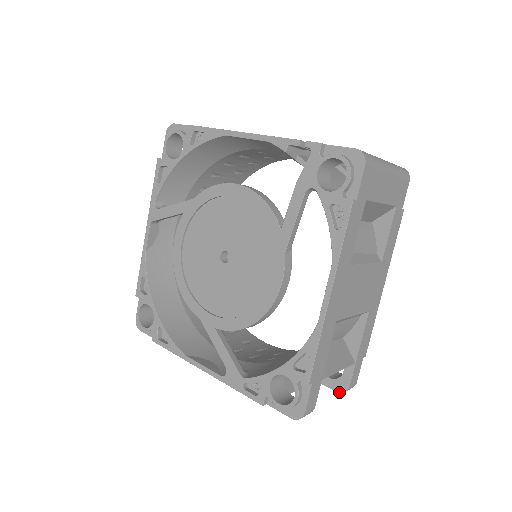
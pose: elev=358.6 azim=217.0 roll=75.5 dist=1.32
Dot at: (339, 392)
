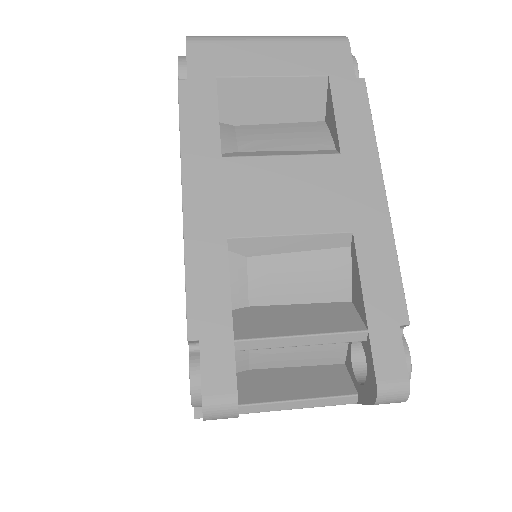
Dot at: (373, 403)
